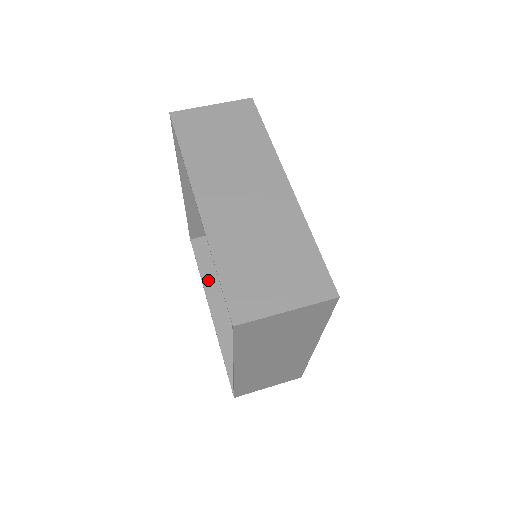
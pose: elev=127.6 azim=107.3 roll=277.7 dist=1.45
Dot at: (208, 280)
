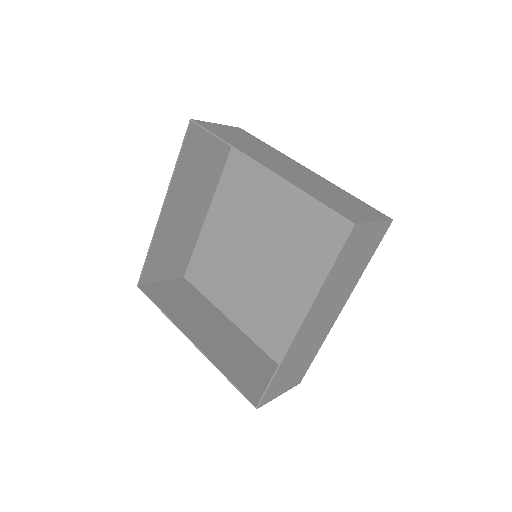
Dot at: (174, 316)
